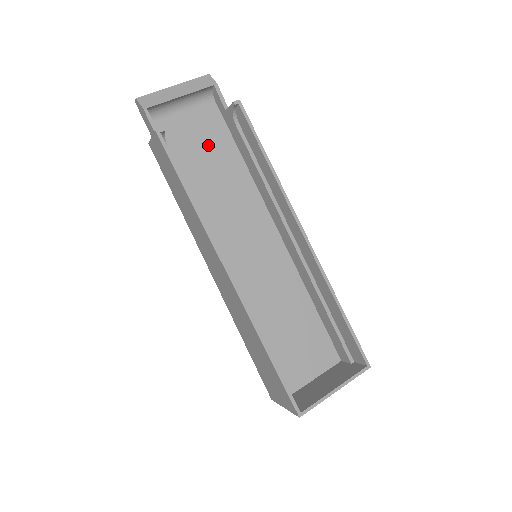
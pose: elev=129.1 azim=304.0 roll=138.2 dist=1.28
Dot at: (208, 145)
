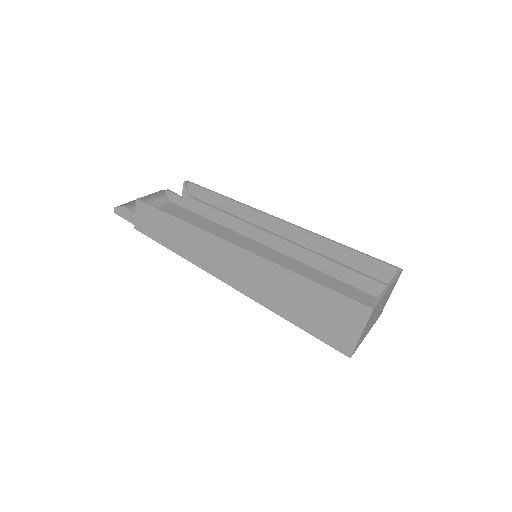
Dot at: occluded
